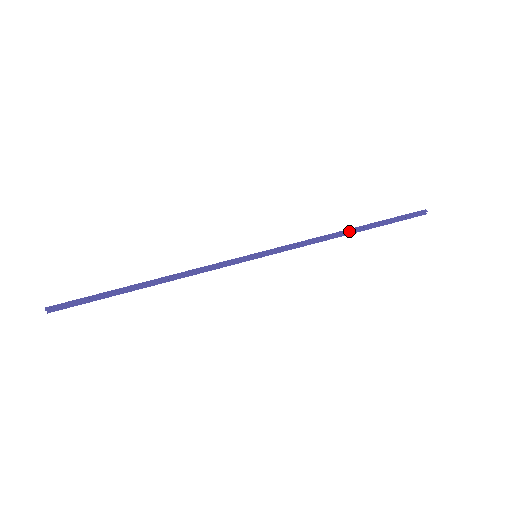
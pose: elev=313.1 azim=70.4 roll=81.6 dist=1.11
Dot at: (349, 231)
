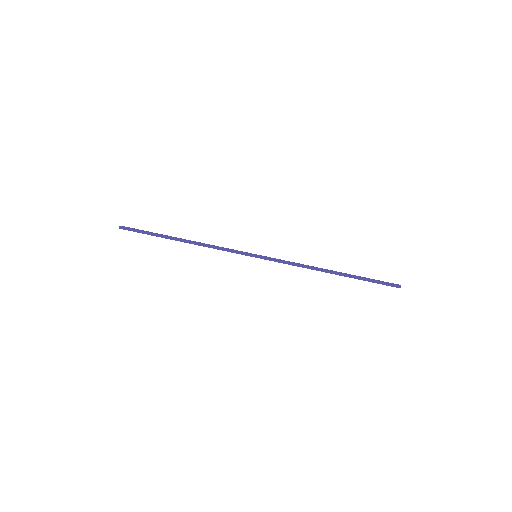
Dot at: occluded
